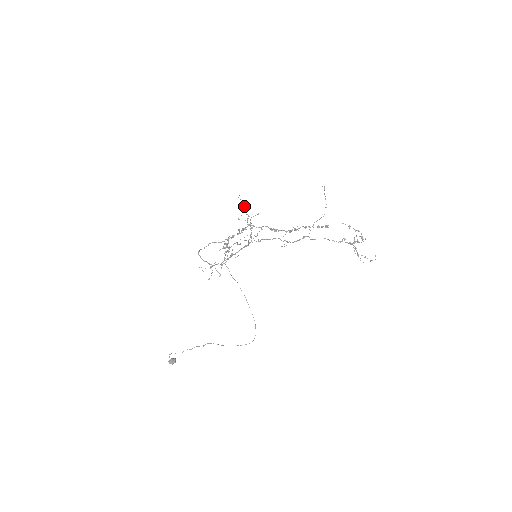
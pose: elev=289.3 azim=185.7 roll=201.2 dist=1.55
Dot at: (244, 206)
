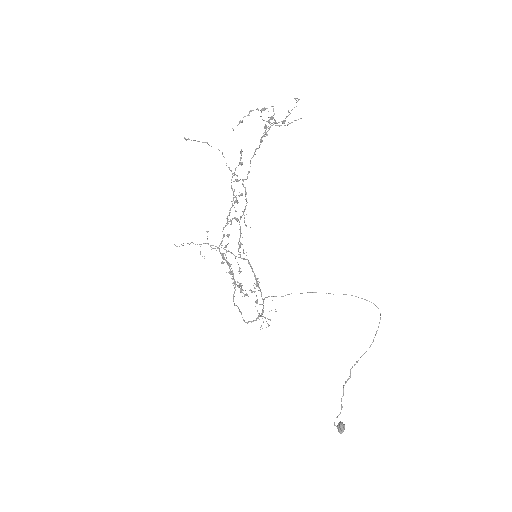
Dot at: (189, 244)
